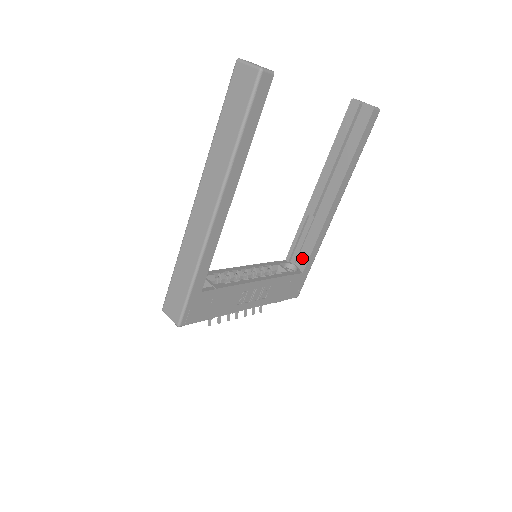
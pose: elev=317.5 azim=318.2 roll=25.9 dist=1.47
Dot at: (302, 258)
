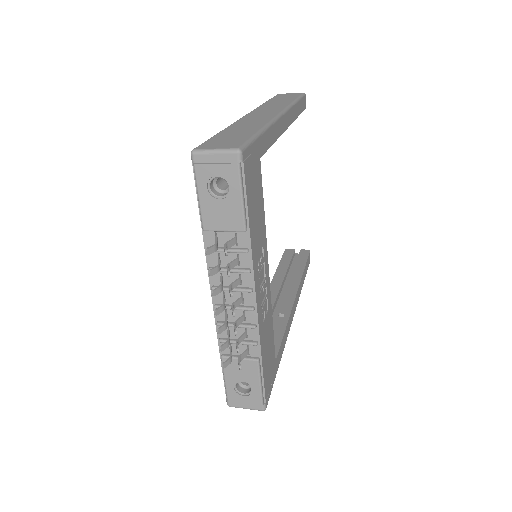
Dot at: occluded
